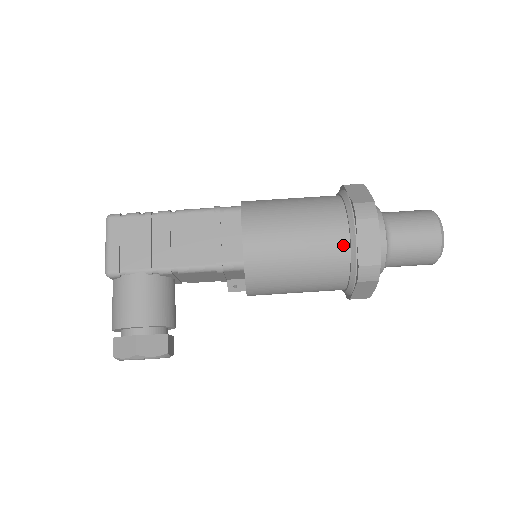
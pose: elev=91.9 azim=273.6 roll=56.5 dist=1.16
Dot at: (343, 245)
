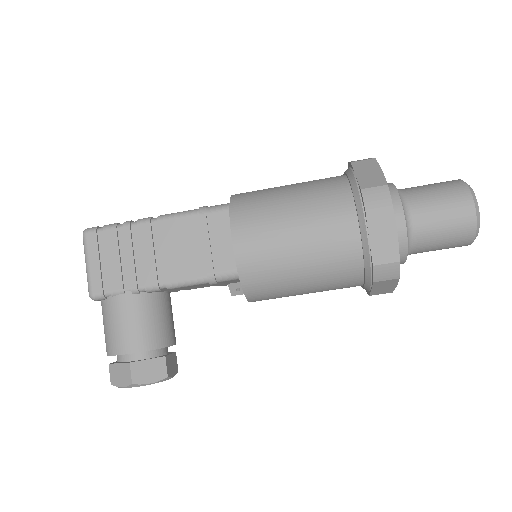
Dot at: (352, 241)
